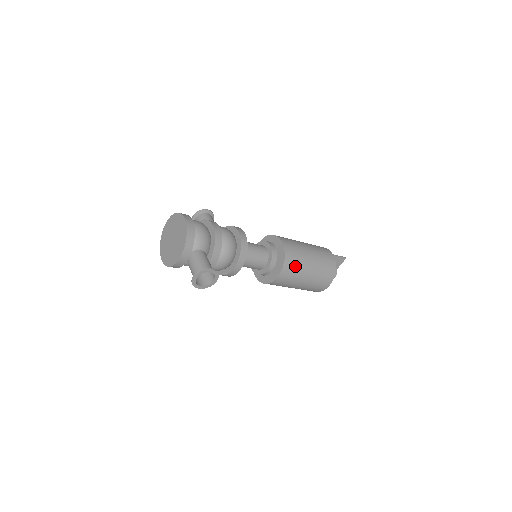
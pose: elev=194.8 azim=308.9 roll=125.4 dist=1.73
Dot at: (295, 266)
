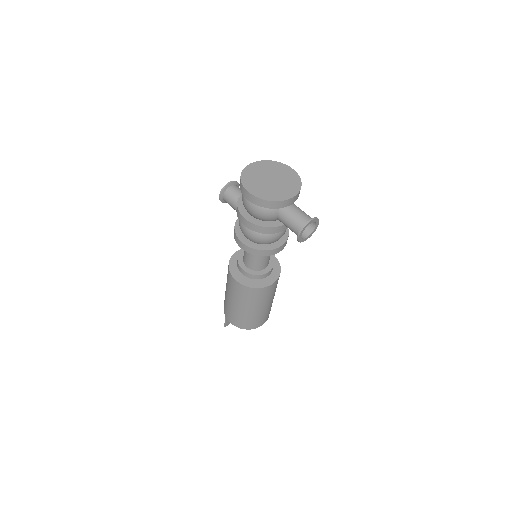
Dot at: (277, 283)
